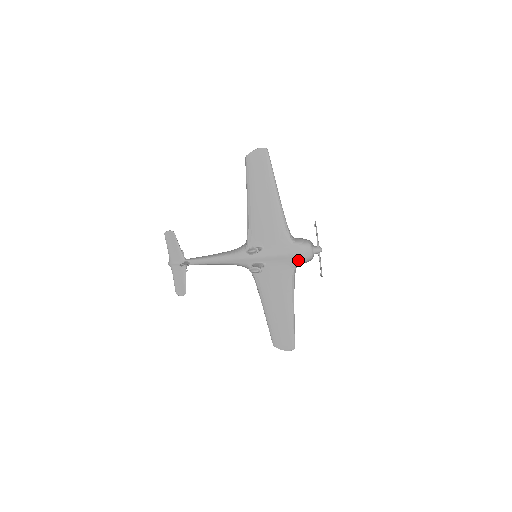
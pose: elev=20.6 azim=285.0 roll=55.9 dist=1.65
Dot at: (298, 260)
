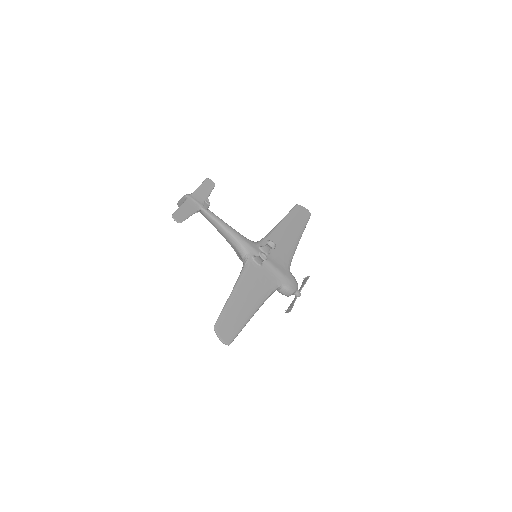
Dot at: (286, 284)
